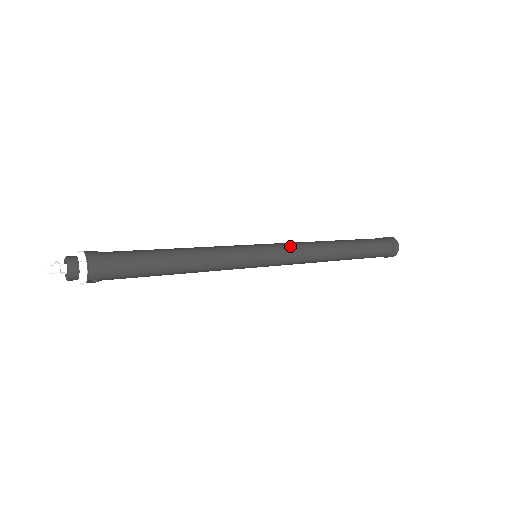
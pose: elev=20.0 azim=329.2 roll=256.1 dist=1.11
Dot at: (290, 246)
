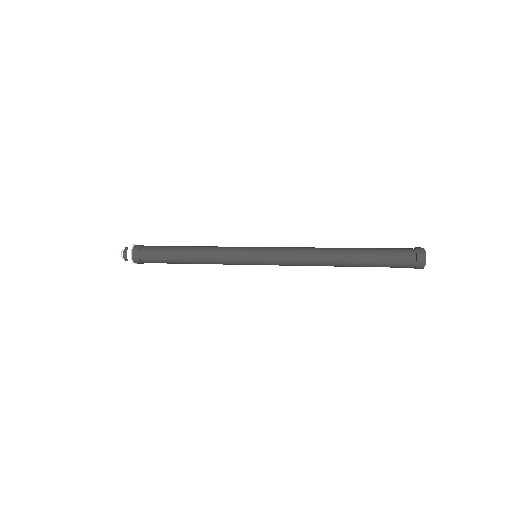
Dot at: (284, 251)
